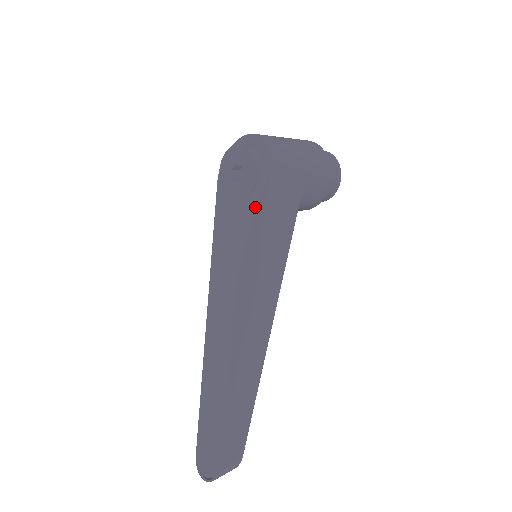
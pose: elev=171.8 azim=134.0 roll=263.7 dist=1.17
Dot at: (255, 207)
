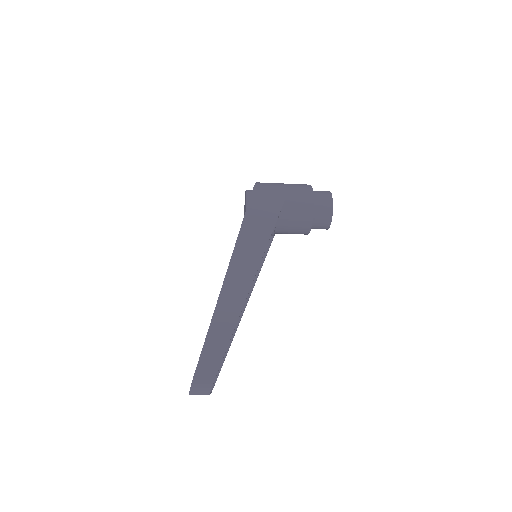
Dot at: occluded
